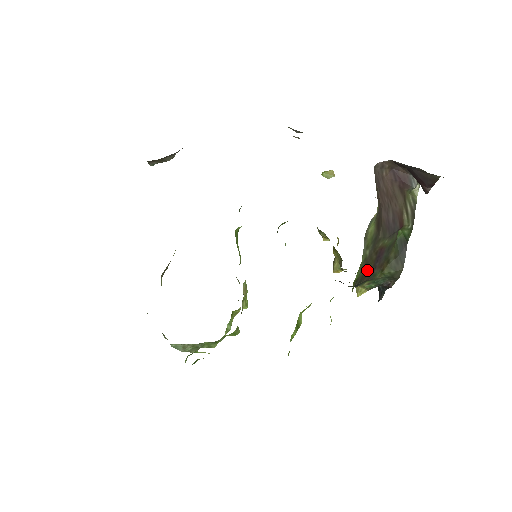
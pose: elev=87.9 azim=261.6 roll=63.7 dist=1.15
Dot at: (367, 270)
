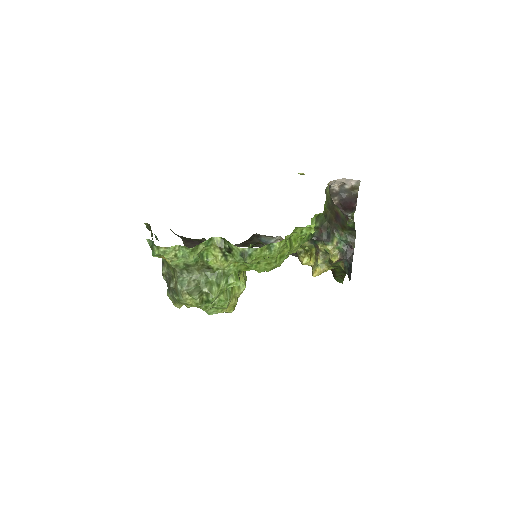
Dot at: (332, 217)
